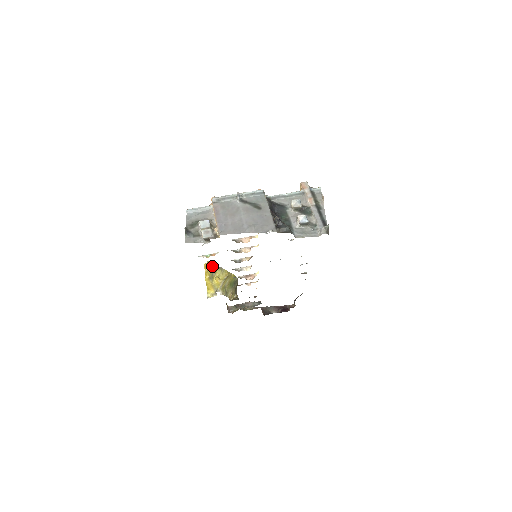
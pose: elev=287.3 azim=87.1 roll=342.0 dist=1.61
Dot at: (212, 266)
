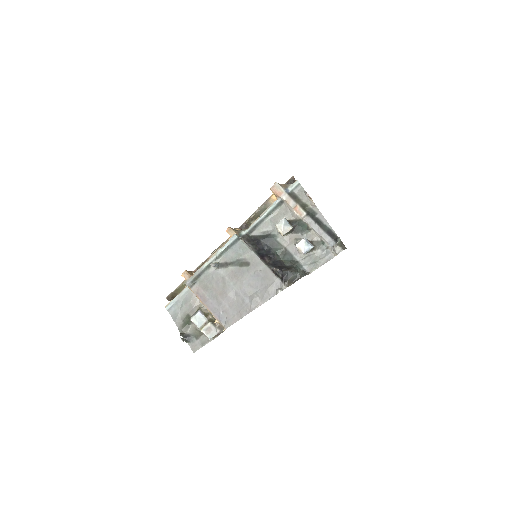
Dot at: occluded
